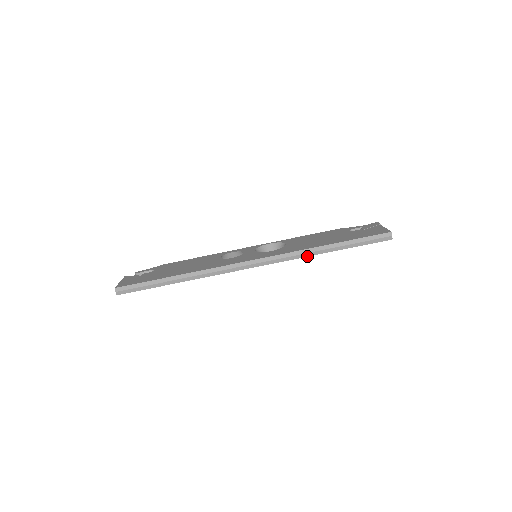
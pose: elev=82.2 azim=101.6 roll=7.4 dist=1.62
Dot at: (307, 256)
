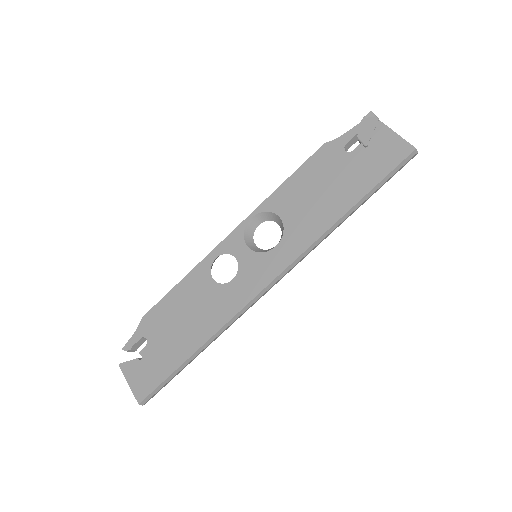
Dot at: occluded
